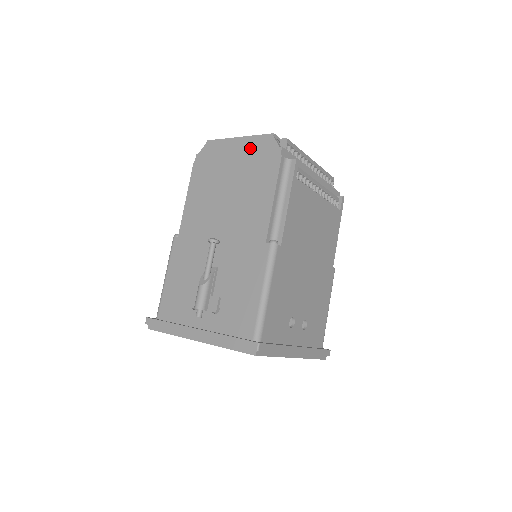
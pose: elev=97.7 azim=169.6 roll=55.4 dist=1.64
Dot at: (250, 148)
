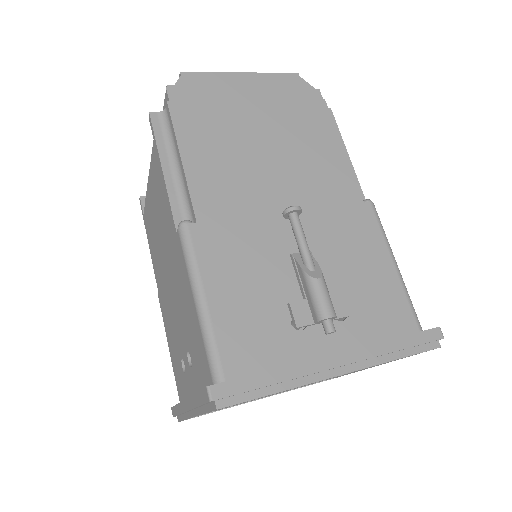
Dot at: (271, 88)
